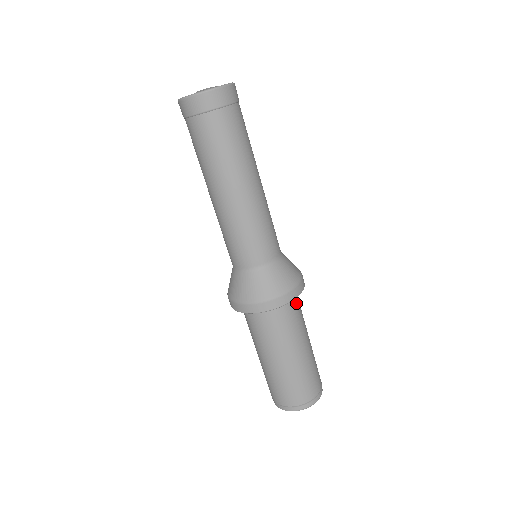
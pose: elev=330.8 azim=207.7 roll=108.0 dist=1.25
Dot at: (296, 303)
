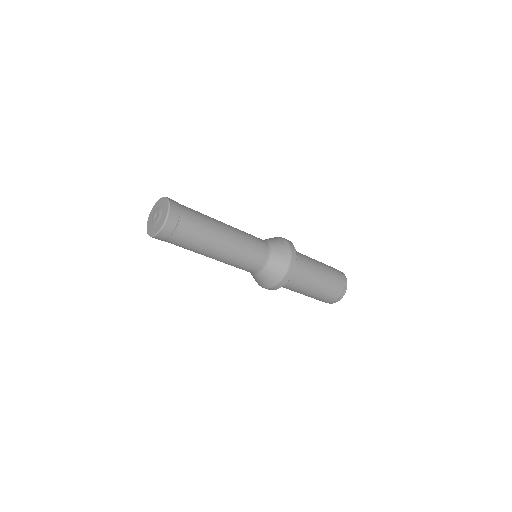
Dot at: occluded
